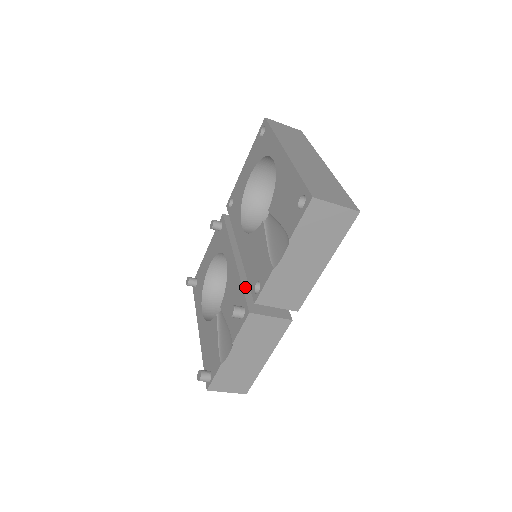
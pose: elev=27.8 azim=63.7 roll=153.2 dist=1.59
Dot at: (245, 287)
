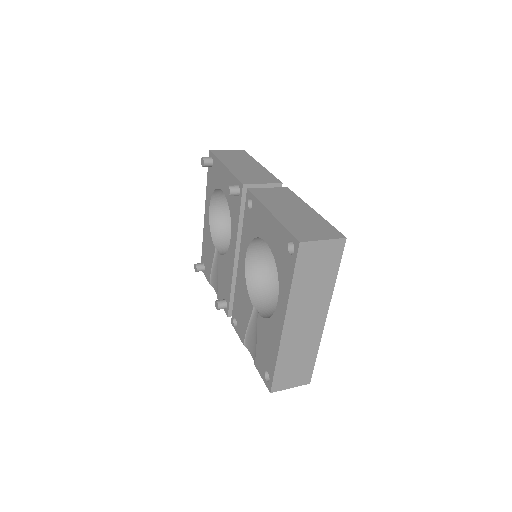
Dot at: (233, 292)
